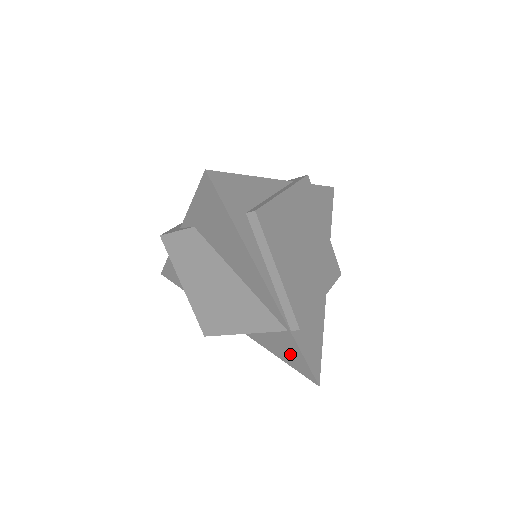
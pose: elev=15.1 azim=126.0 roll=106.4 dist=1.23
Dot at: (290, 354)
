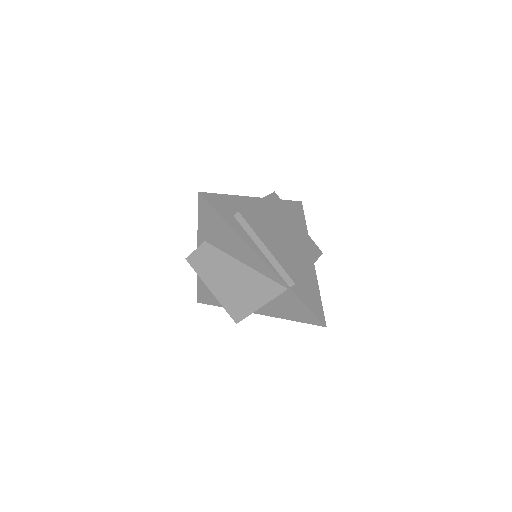
Dot at: (298, 310)
